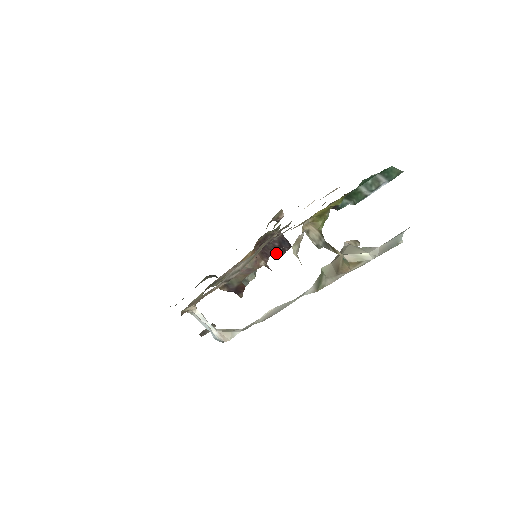
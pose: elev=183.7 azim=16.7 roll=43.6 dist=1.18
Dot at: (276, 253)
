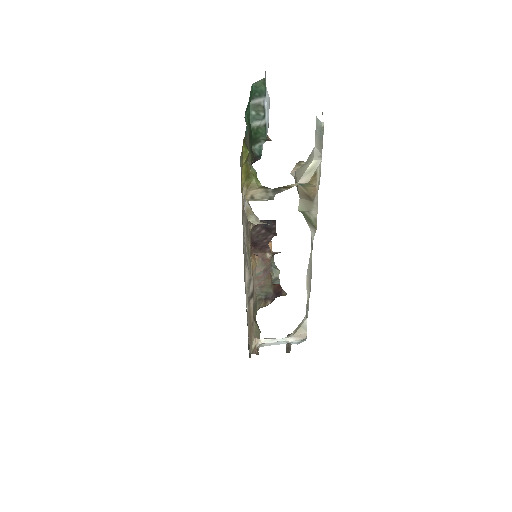
Dot at: (270, 238)
